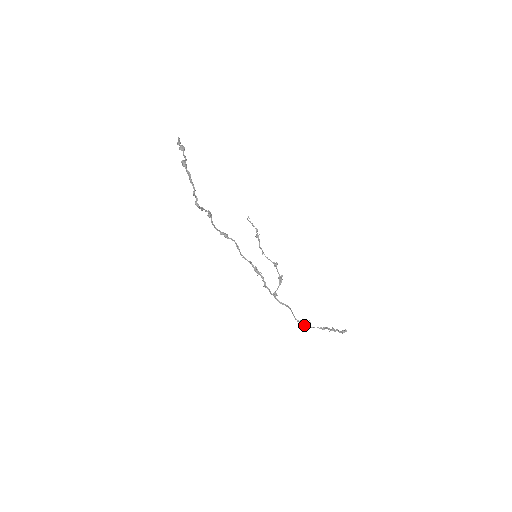
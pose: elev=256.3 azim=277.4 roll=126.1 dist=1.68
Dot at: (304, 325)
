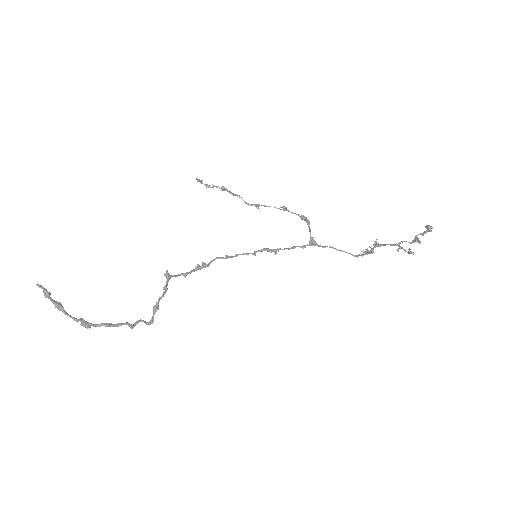
Dot at: (371, 253)
